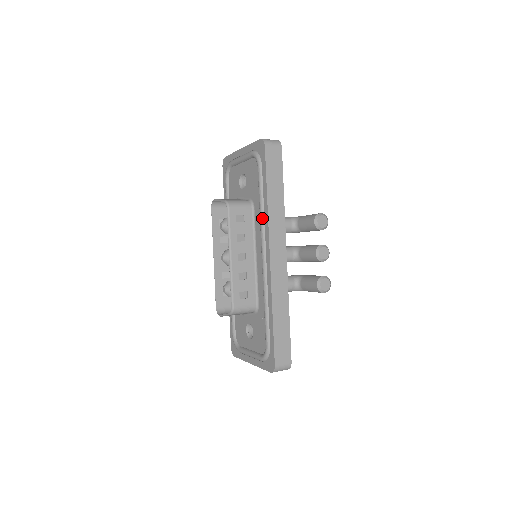
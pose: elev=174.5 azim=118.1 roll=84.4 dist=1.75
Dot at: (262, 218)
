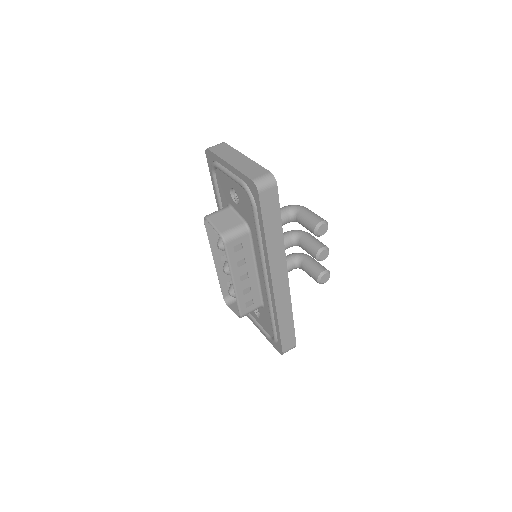
Dot at: (261, 252)
